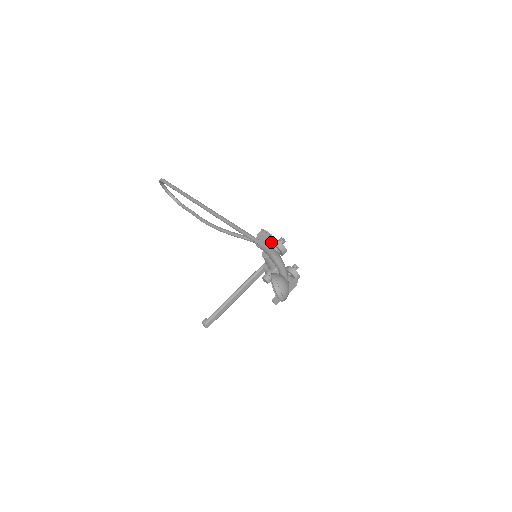
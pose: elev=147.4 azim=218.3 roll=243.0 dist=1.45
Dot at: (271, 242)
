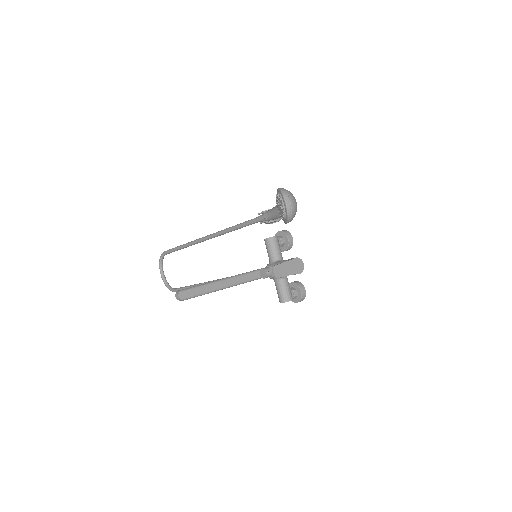
Dot at: (277, 220)
